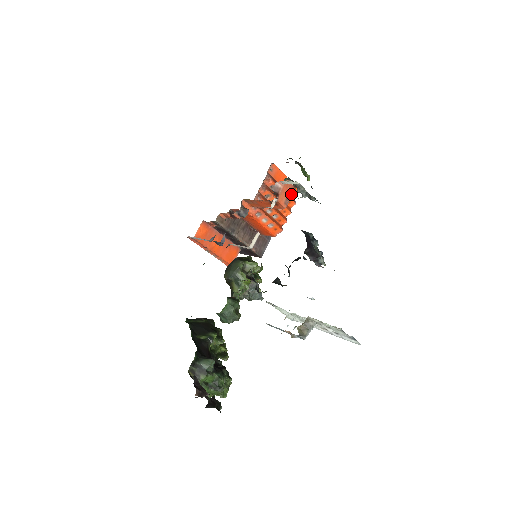
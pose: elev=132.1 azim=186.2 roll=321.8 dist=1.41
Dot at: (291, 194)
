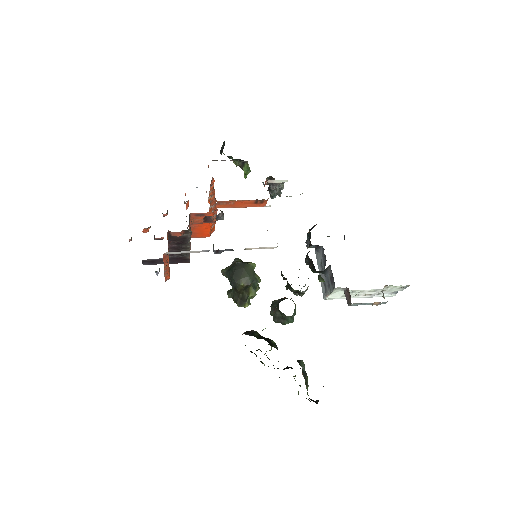
Dot at: occluded
